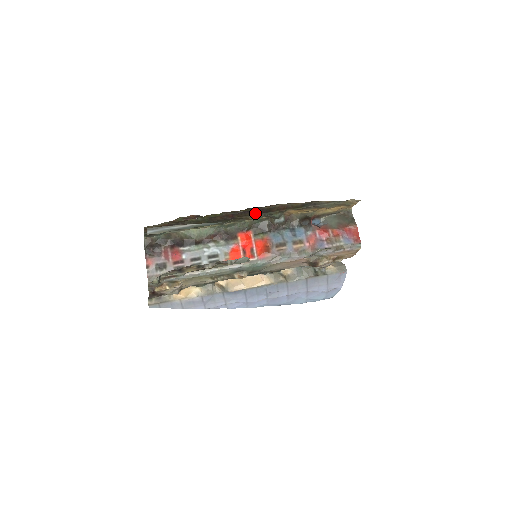
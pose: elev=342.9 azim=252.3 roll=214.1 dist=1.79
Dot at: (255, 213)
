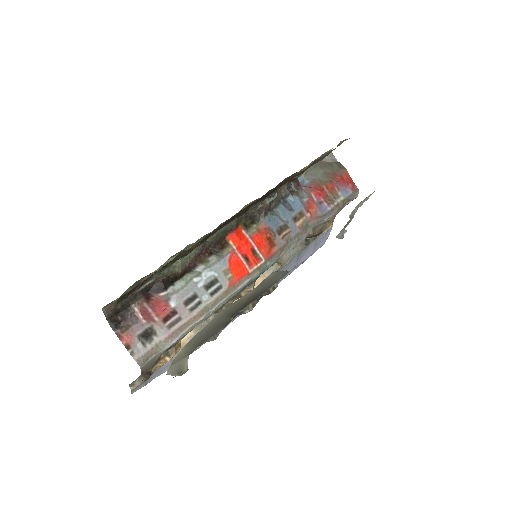
Dot at: (256, 202)
